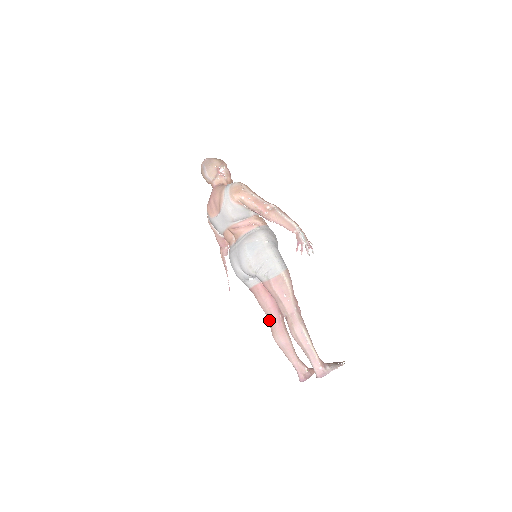
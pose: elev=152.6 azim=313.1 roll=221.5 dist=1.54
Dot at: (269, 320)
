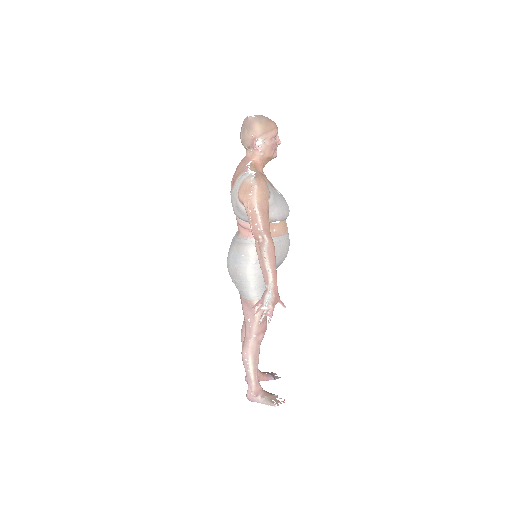
Dot at: occluded
